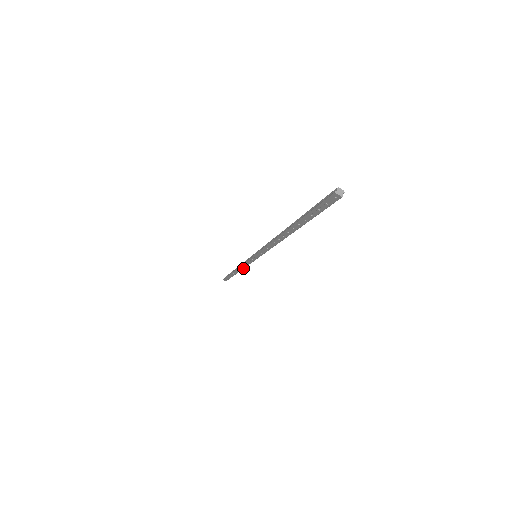
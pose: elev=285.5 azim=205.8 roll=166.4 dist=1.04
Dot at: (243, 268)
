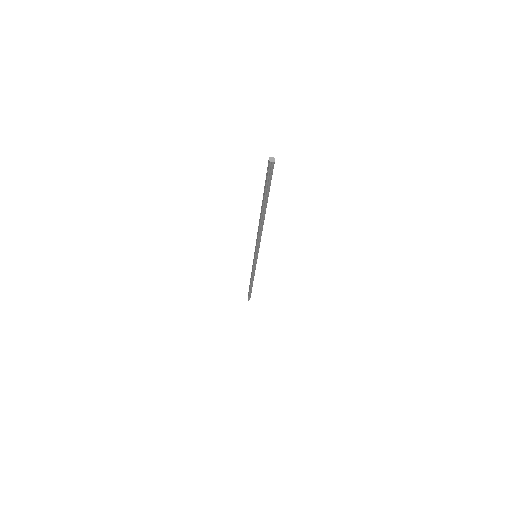
Dot at: (252, 275)
